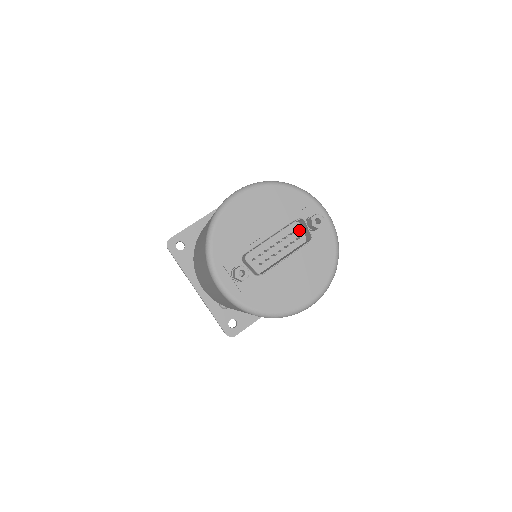
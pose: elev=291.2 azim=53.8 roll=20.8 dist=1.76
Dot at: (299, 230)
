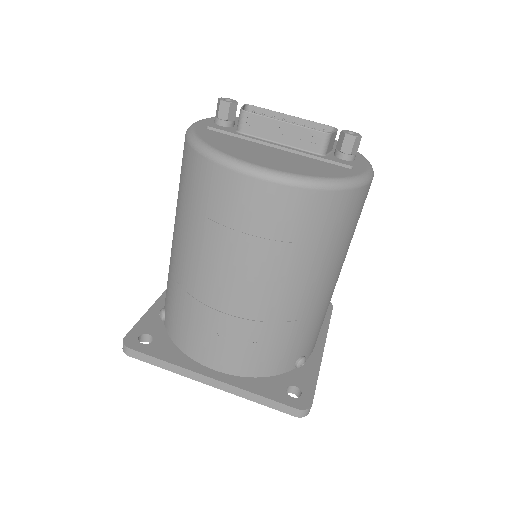
Dot at: occluded
